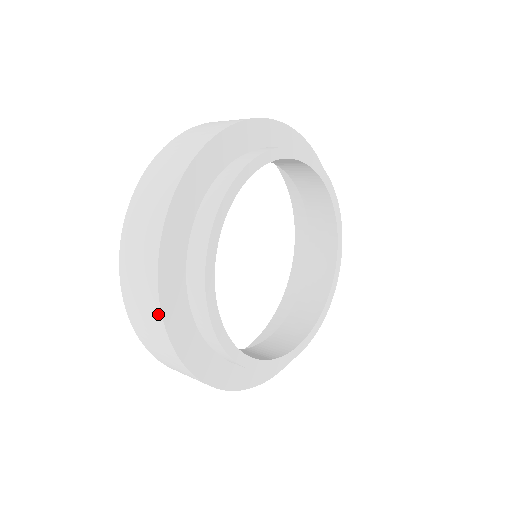
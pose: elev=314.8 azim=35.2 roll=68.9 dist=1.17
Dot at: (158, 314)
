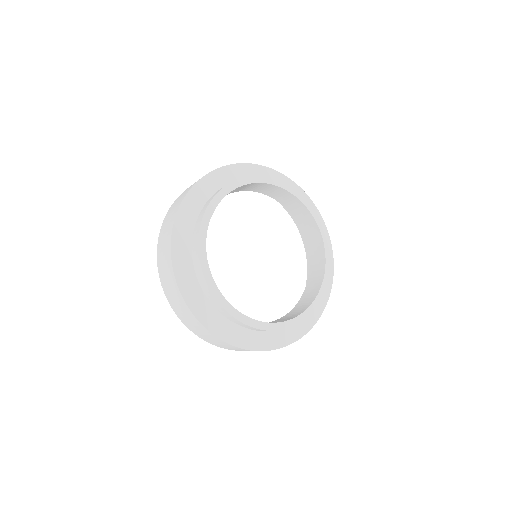
Dot at: (169, 245)
